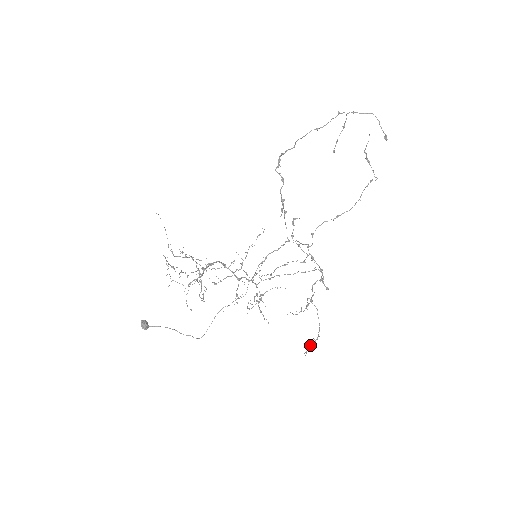
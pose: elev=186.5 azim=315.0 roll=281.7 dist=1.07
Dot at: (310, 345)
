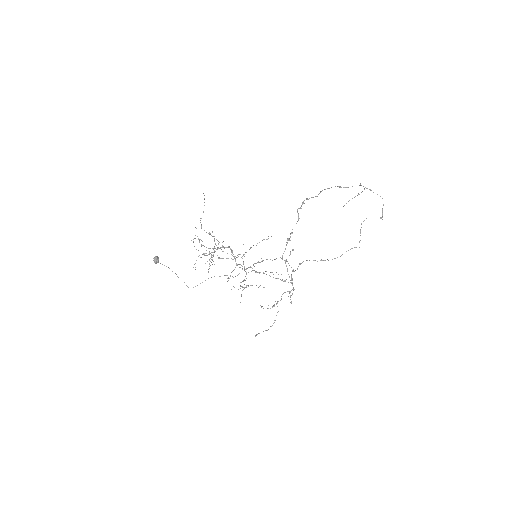
Dot at: occluded
